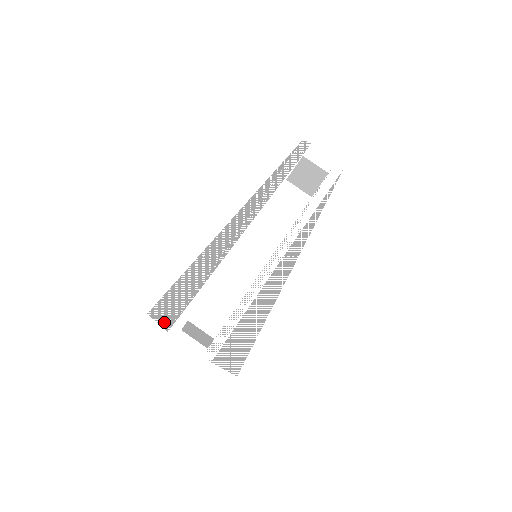
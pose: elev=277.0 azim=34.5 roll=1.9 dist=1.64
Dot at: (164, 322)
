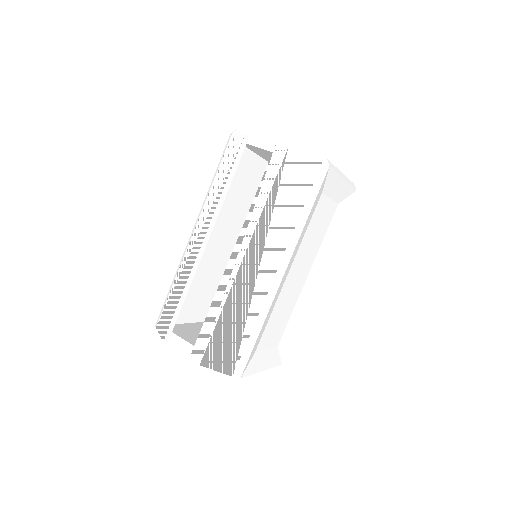
Dot at: (162, 333)
